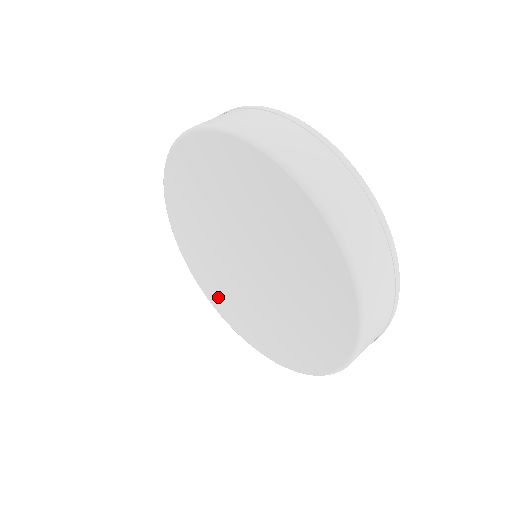
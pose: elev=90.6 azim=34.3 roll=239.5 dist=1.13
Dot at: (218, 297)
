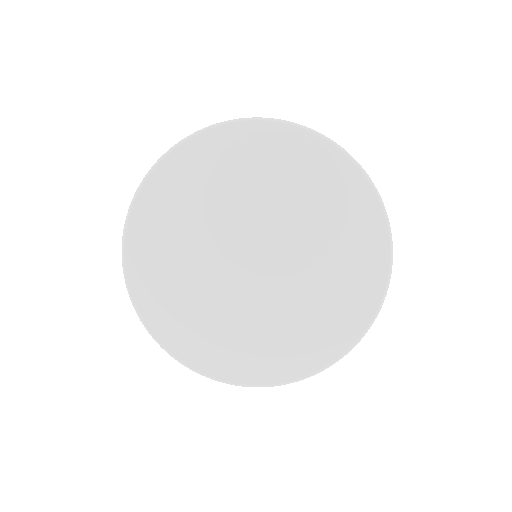
Dot at: (251, 358)
